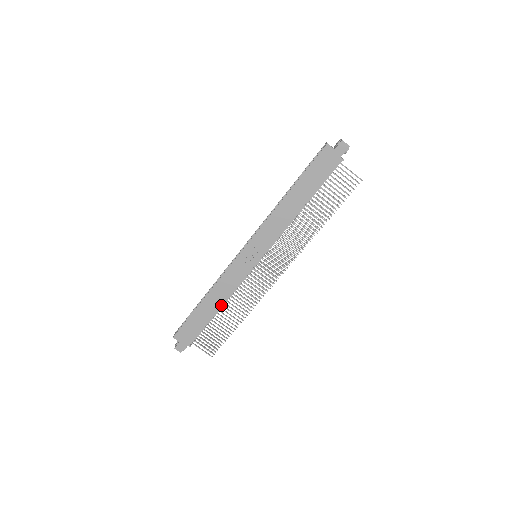
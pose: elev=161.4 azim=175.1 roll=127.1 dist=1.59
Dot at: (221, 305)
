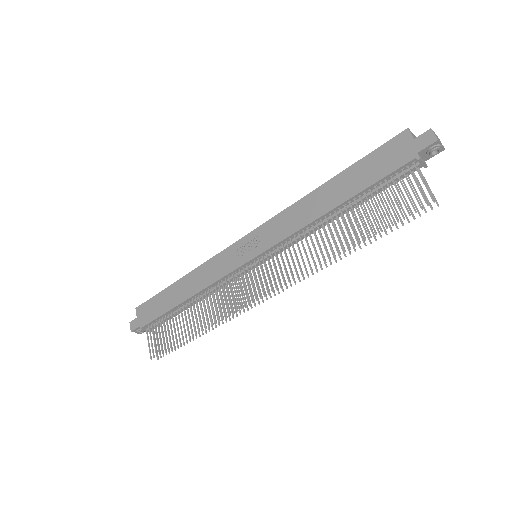
Dot at: (190, 296)
